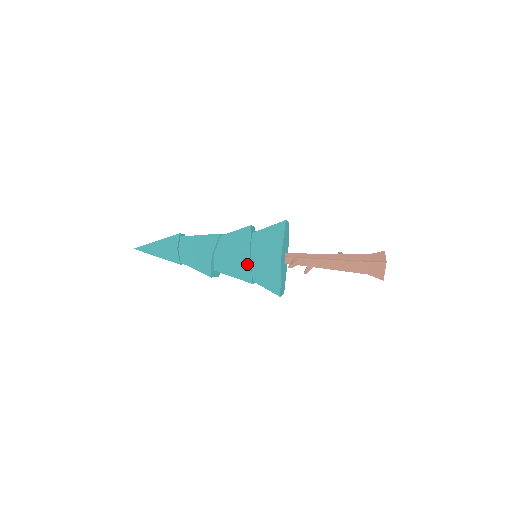
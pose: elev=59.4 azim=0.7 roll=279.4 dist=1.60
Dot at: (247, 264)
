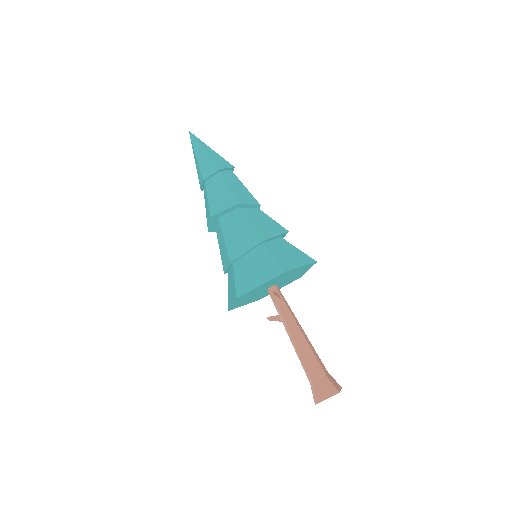
Dot at: (252, 244)
